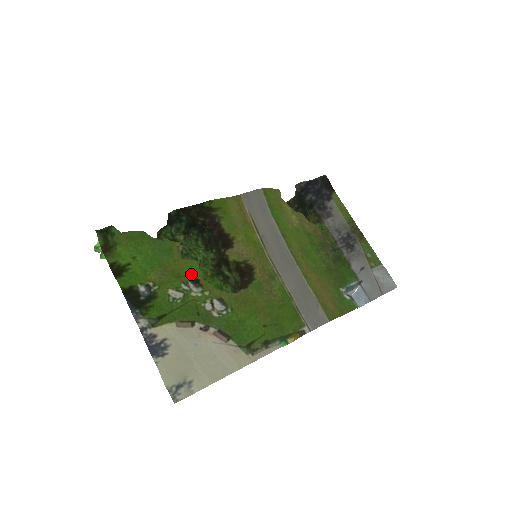
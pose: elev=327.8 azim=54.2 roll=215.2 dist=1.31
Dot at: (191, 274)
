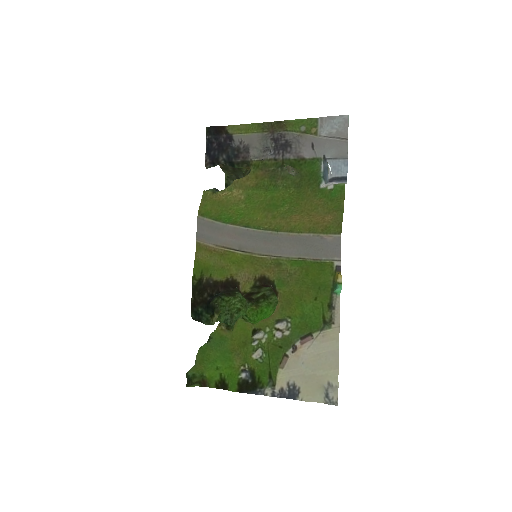
Dot at: (247, 333)
